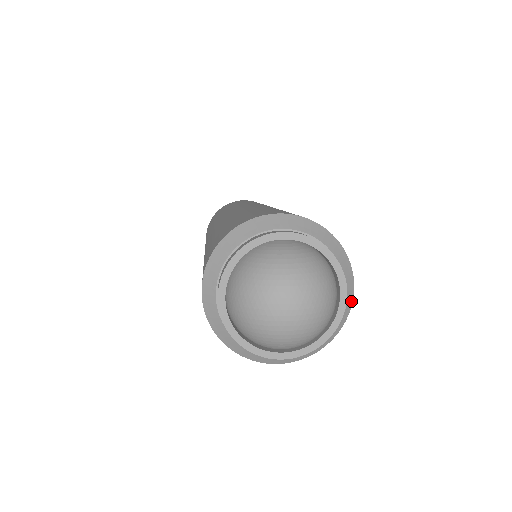
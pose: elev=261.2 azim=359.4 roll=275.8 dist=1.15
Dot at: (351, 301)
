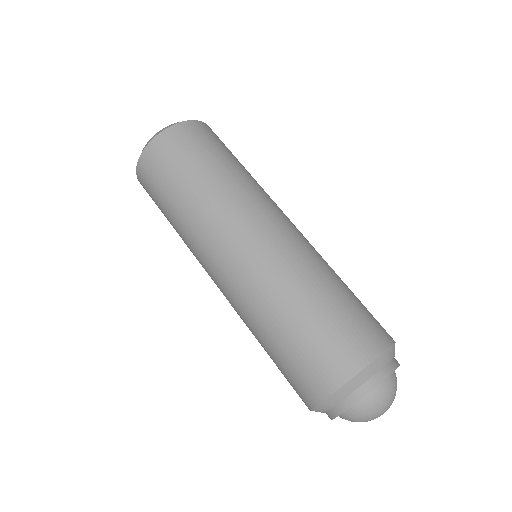
Dot at: occluded
